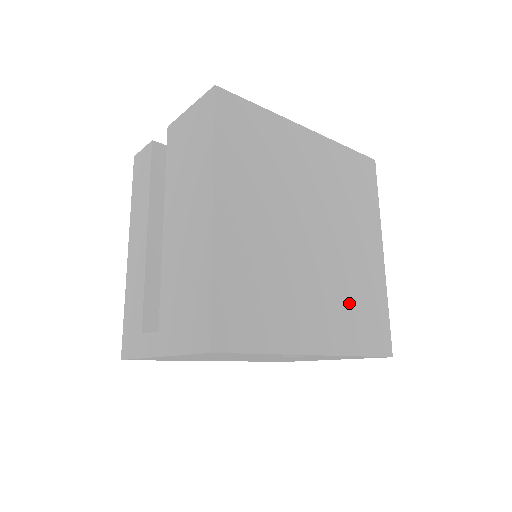
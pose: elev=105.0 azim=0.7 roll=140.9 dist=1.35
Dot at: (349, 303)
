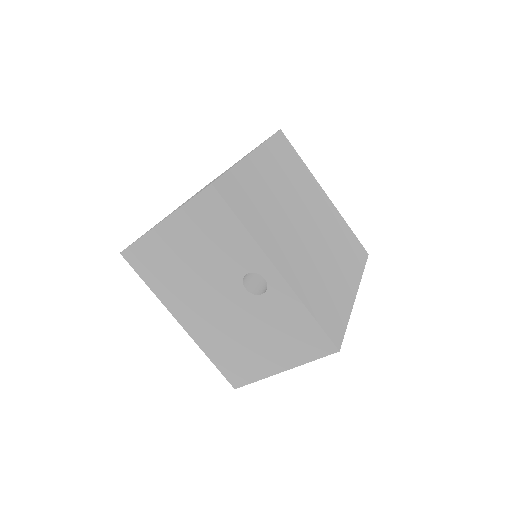
Dot at: (316, 281)
